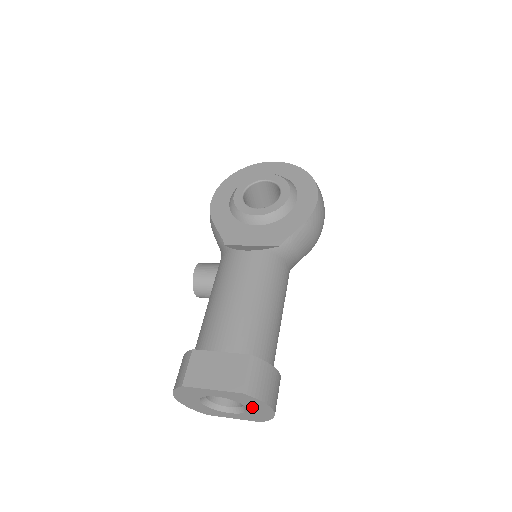
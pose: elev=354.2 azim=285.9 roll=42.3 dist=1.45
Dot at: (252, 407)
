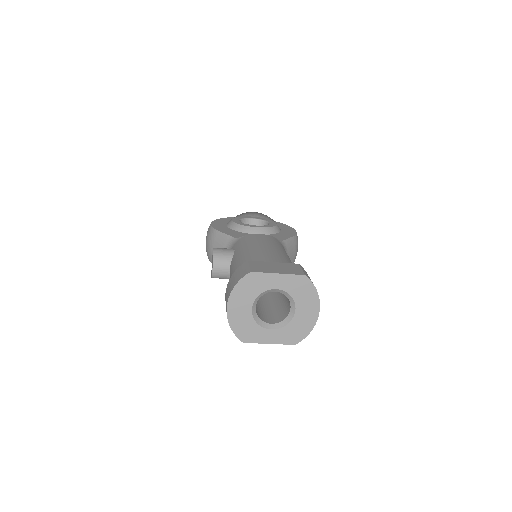
Dot at: (302, 307)
